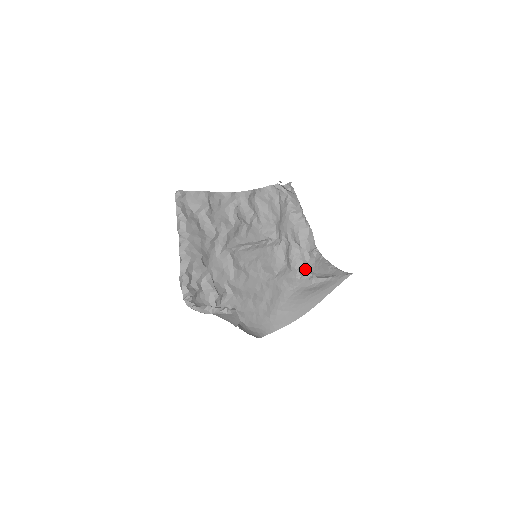
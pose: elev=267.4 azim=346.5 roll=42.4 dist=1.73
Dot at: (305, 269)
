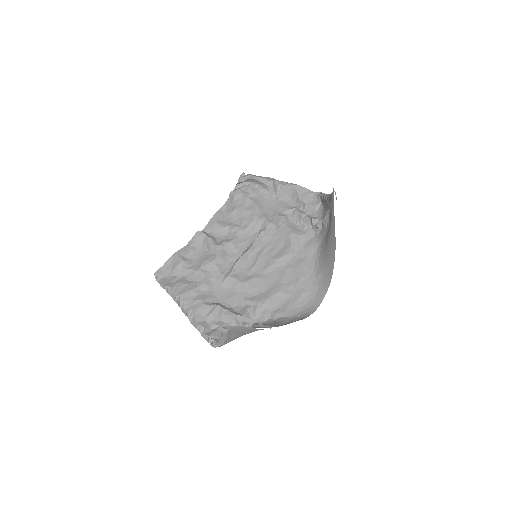
Dot at: (316, 220)
